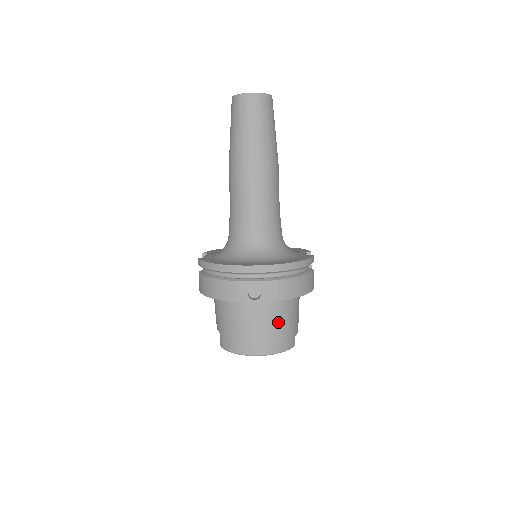
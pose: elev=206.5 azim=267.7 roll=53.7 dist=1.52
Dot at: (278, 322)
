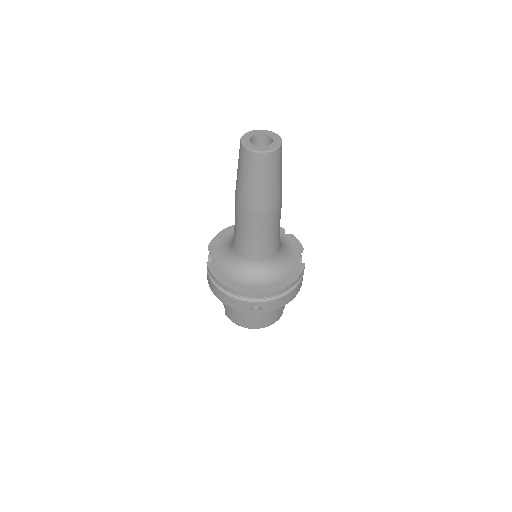
Dot at: (272, 311)
